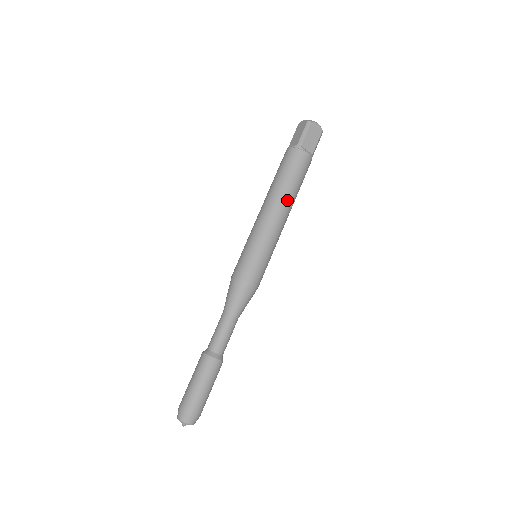
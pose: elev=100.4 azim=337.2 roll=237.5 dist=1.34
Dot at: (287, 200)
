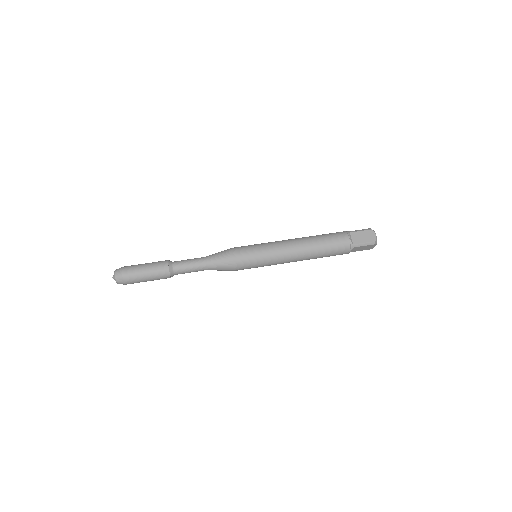
Dot at: (306, 244)
